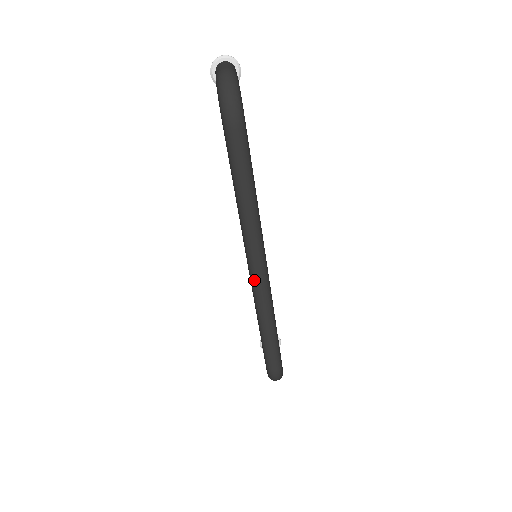
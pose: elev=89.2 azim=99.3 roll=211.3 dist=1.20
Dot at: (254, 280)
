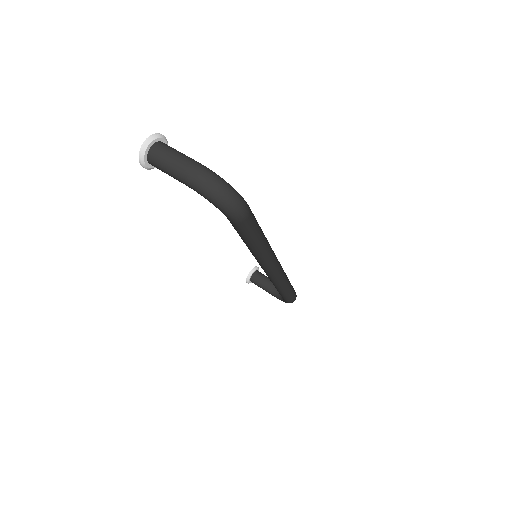
Dot at: (275, 276)
